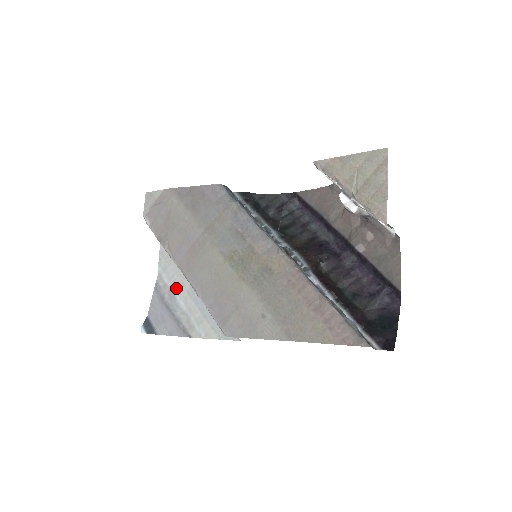
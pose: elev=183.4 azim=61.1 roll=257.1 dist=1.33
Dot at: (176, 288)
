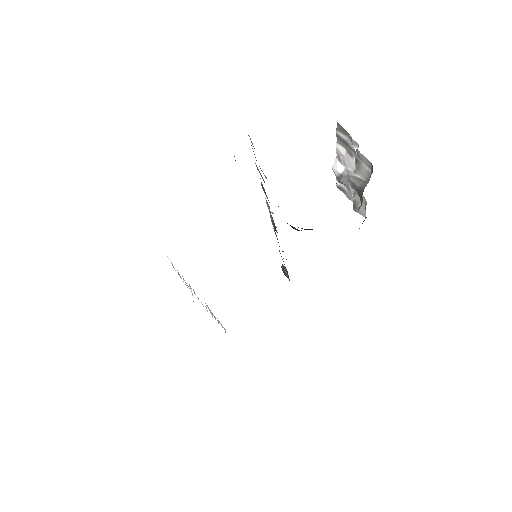
Dot at: occluded
